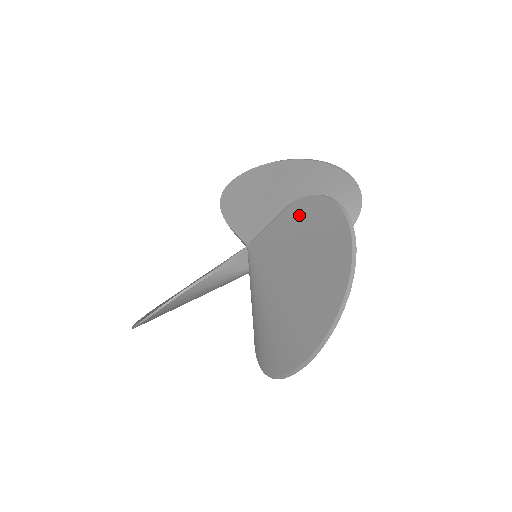
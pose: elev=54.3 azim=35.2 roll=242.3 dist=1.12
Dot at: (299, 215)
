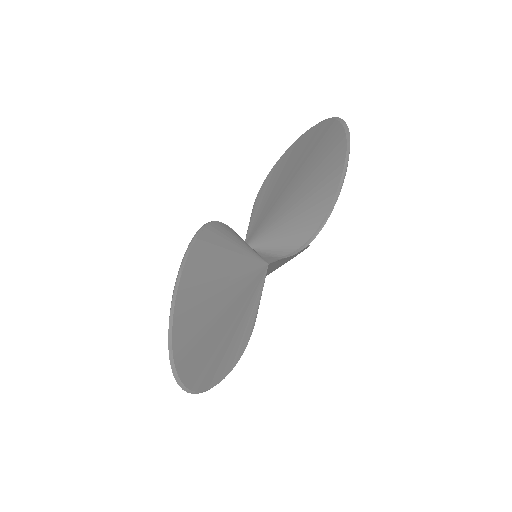
Dot at: (266, 188)
